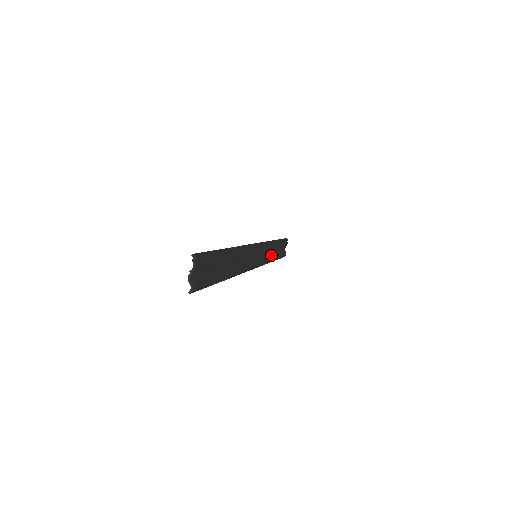
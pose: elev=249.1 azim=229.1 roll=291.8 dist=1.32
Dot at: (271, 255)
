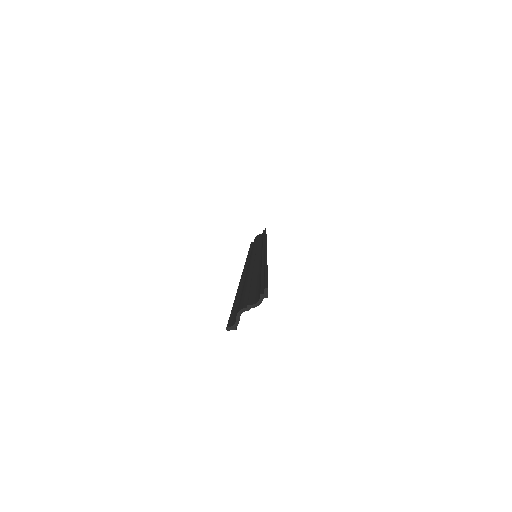
Dot at: occluded
